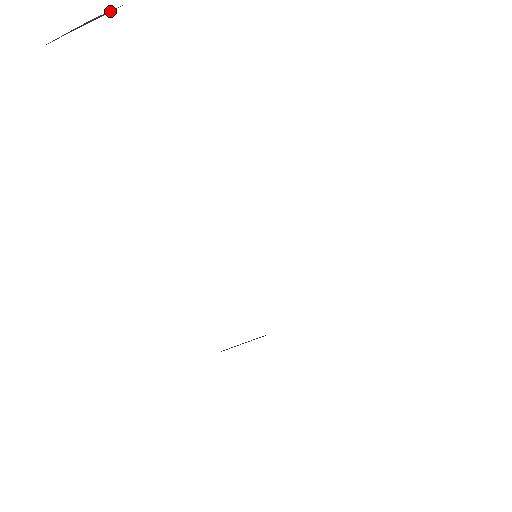
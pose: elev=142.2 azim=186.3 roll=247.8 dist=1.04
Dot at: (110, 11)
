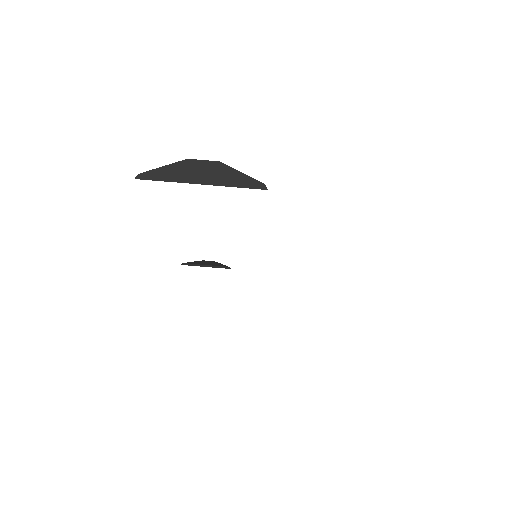
Dot at: (244, 181)
